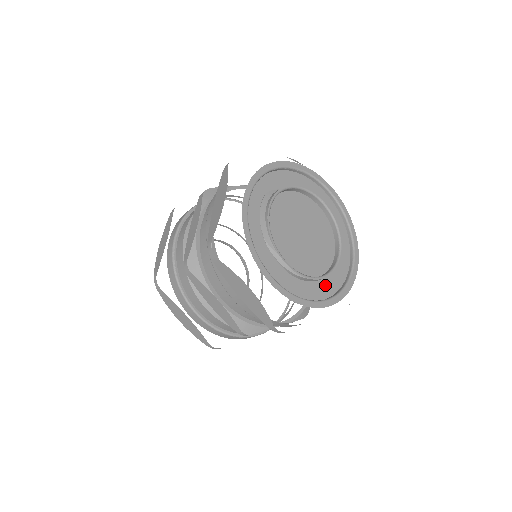
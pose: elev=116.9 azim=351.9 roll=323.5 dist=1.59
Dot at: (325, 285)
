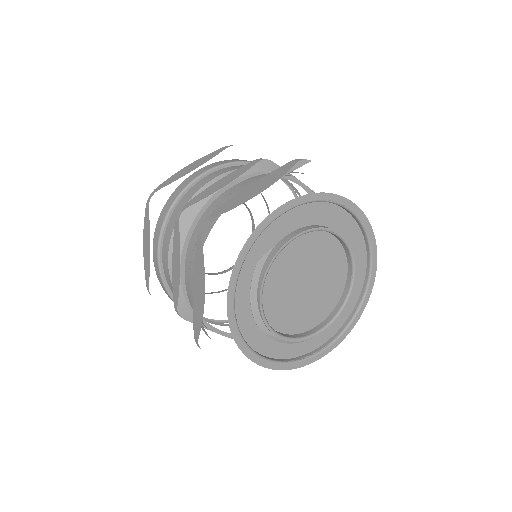
Dot at: occluded
